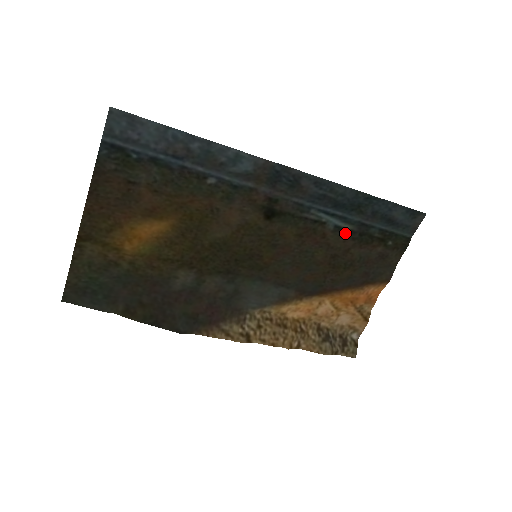
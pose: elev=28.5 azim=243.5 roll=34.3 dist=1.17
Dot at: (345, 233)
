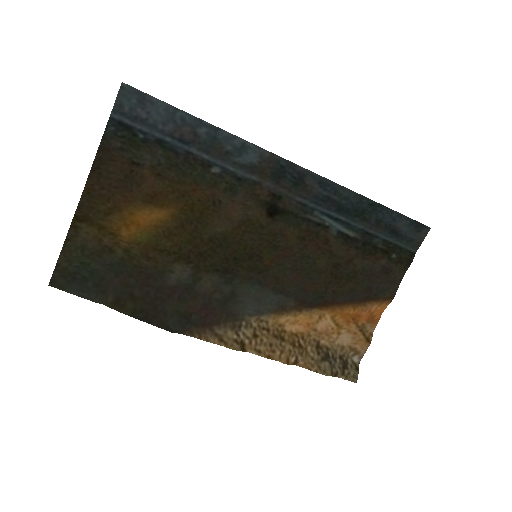
Dot at: (348, 240)
